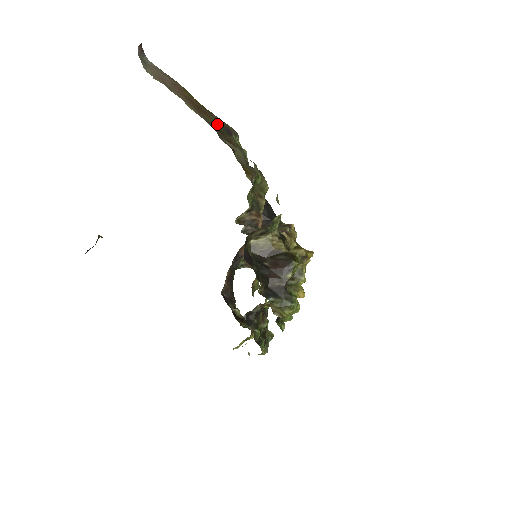
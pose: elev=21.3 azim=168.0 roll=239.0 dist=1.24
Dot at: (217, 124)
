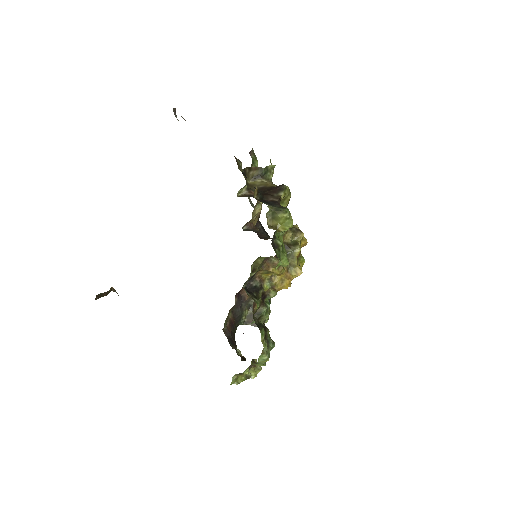
Dot at: occluded
